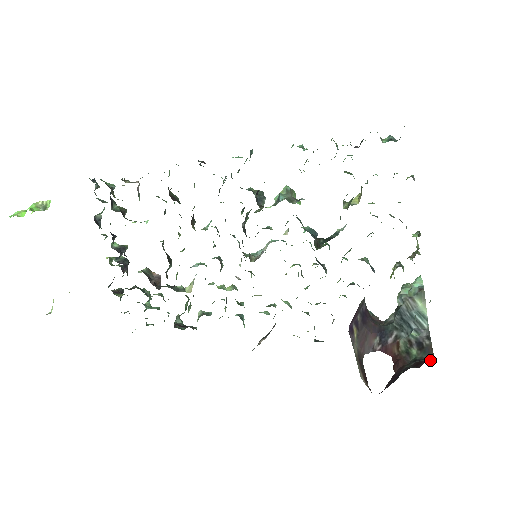
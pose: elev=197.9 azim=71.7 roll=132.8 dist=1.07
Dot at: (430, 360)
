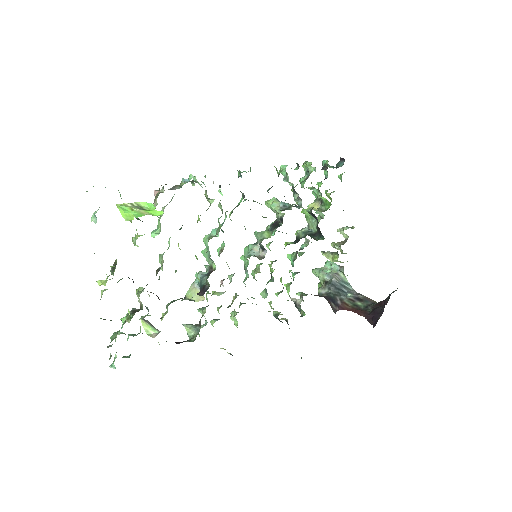
Dot at: occluded
